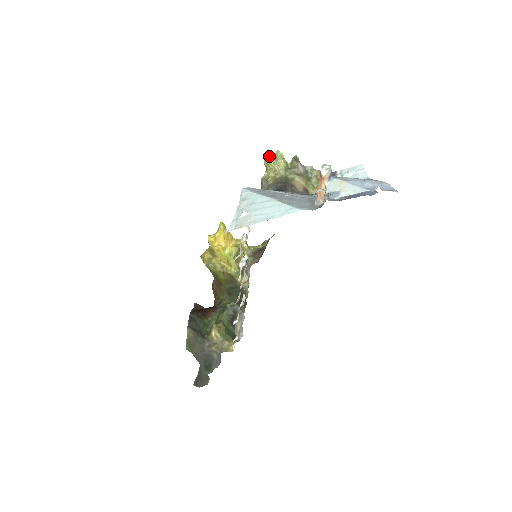
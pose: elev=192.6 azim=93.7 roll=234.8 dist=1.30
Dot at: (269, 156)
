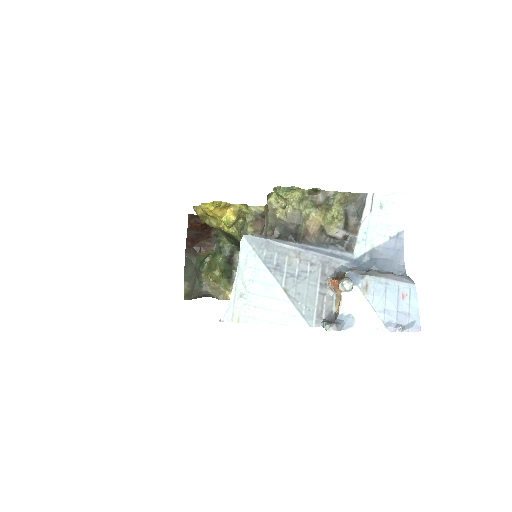
Dot at: (280, 189)
